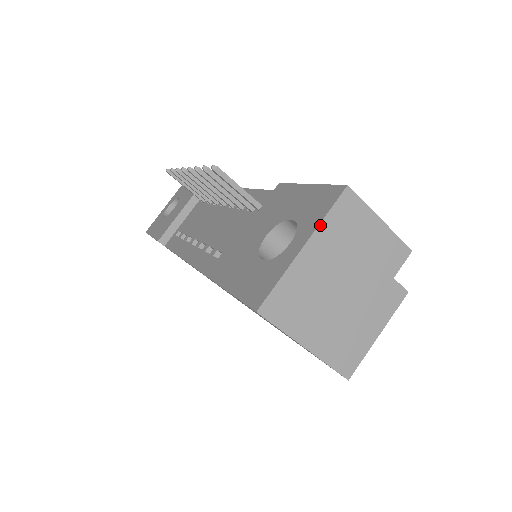
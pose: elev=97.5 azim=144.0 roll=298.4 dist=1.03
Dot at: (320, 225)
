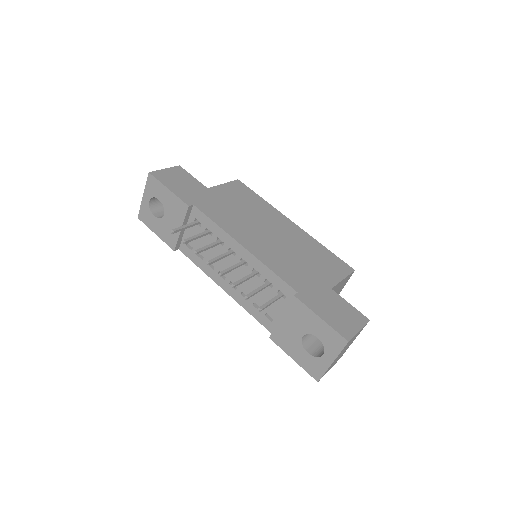
Dot at: (338, 355)
